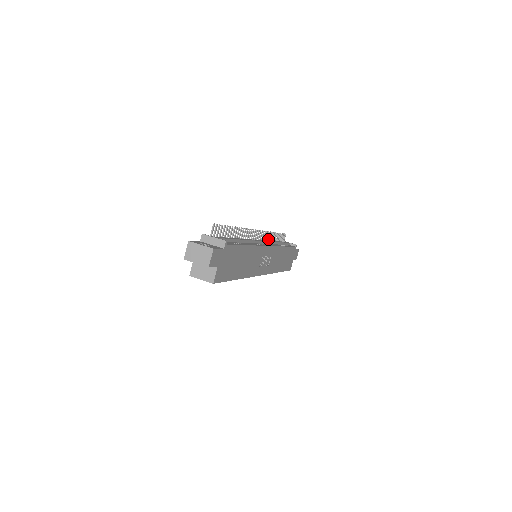
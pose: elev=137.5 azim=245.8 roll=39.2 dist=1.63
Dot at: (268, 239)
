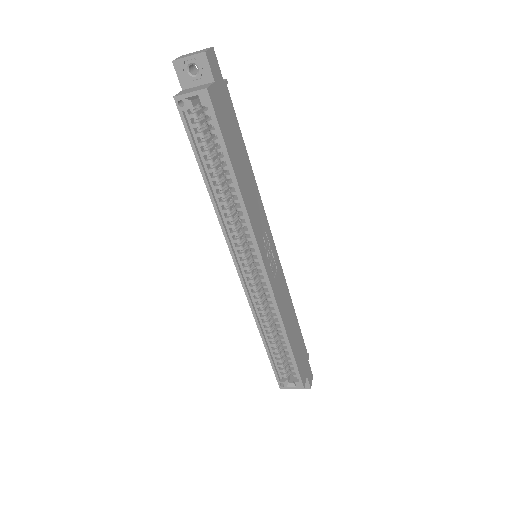
Dot at: occluded
